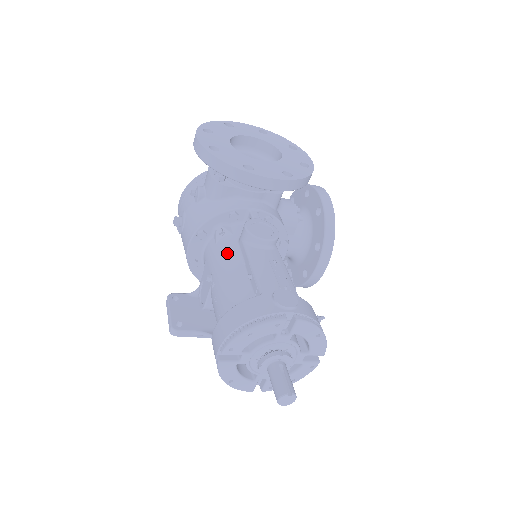
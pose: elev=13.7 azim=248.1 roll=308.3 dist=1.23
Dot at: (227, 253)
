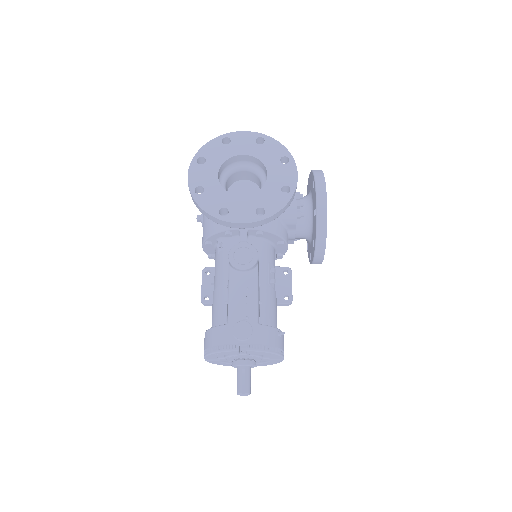
Dot at: (221, 269)
